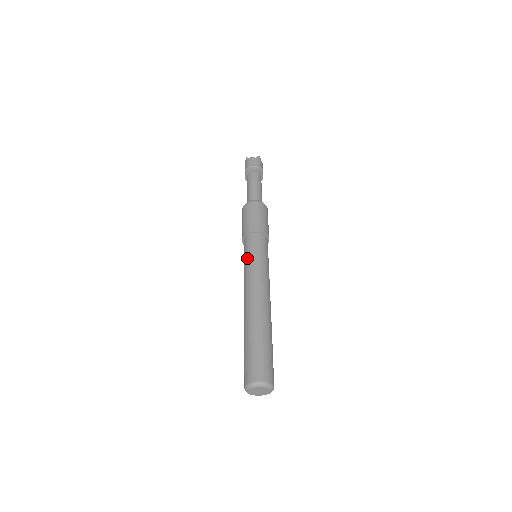
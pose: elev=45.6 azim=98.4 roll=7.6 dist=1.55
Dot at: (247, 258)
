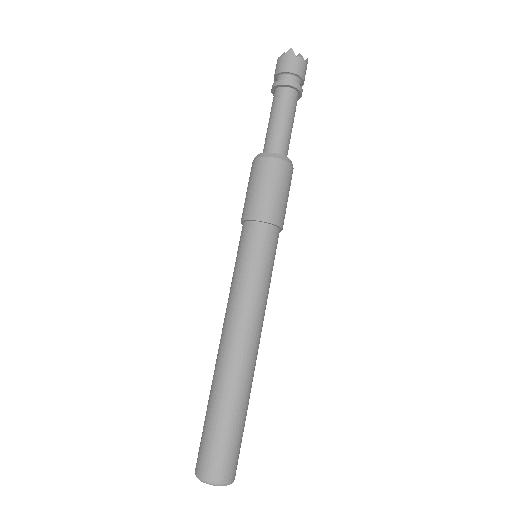
Dot at: (234, 267)
